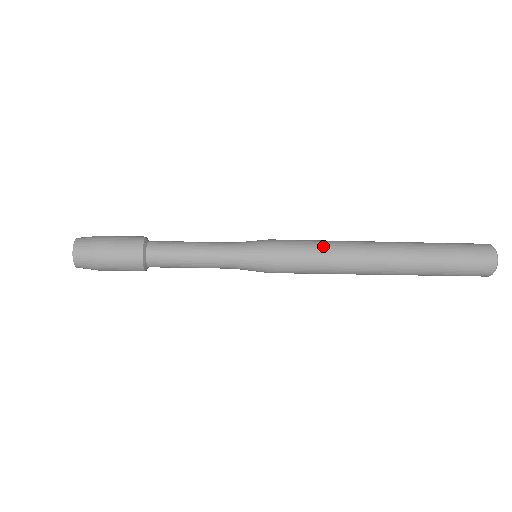
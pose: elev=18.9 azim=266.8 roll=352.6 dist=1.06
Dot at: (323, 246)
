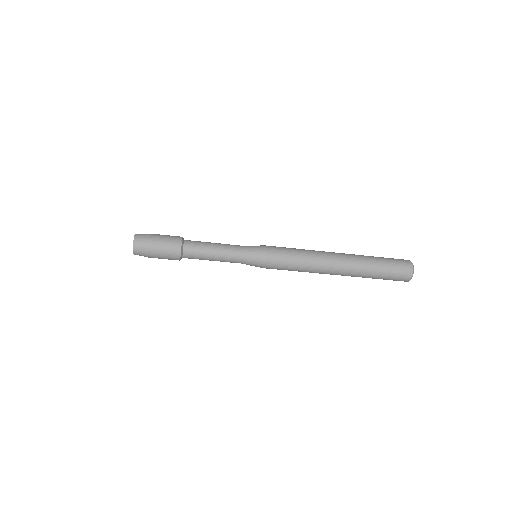
Dot at: (302, 259)
